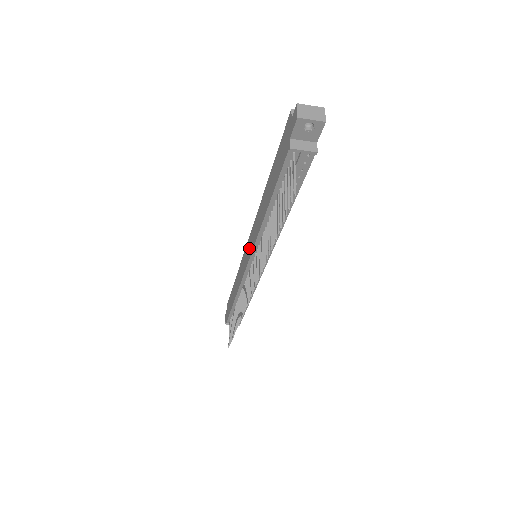
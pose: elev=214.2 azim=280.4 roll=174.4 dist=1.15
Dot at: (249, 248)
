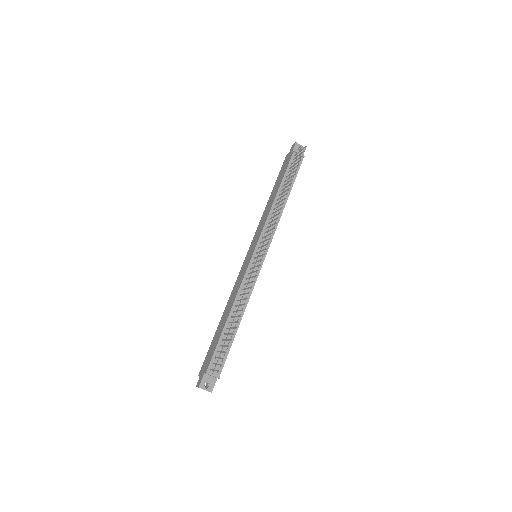
Dot at: (253, 246)
